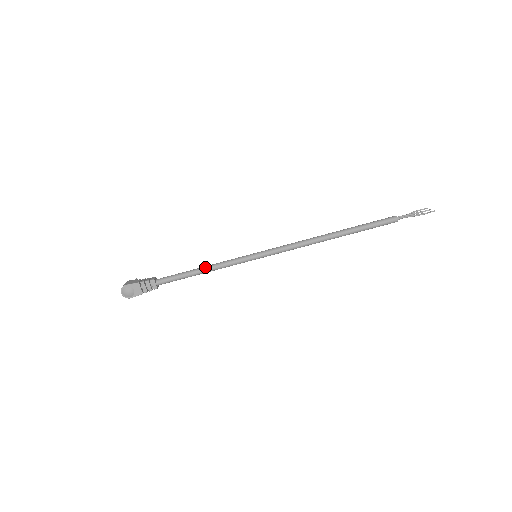
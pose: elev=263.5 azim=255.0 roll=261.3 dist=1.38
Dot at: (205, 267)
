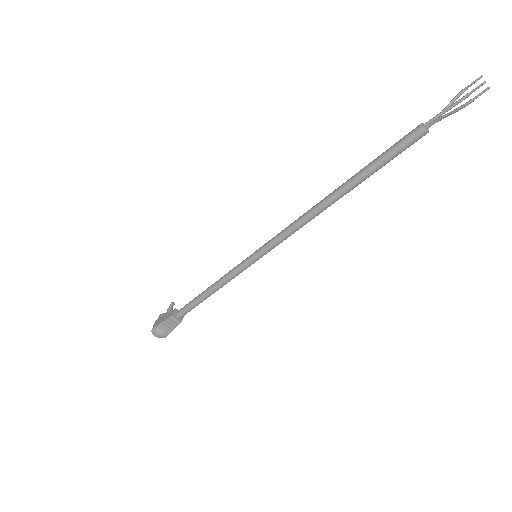
Dot at: (210, 288)
